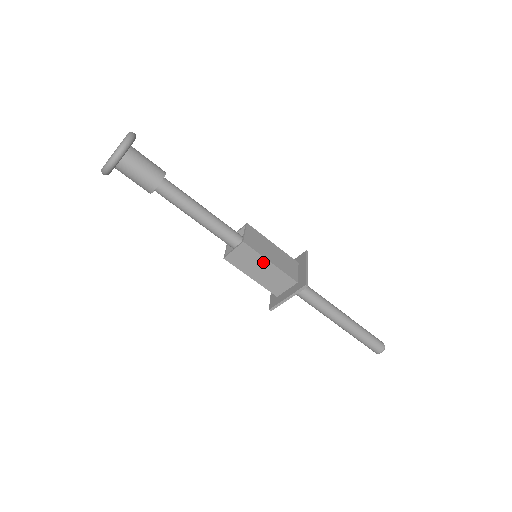
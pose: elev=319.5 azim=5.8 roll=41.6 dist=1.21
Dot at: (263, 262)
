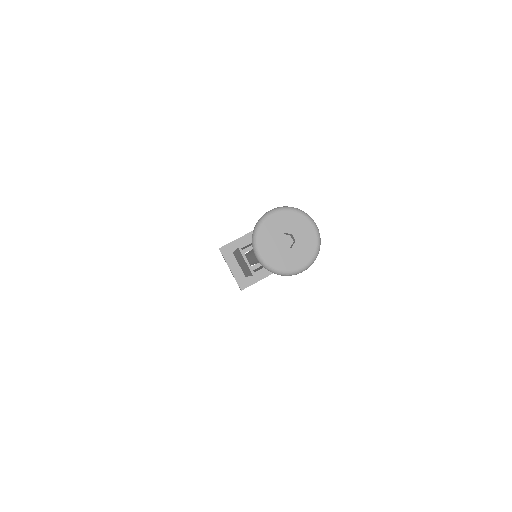
Dot at: occluded
